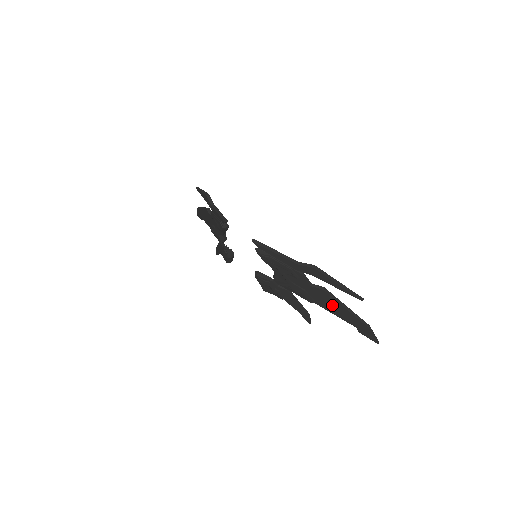
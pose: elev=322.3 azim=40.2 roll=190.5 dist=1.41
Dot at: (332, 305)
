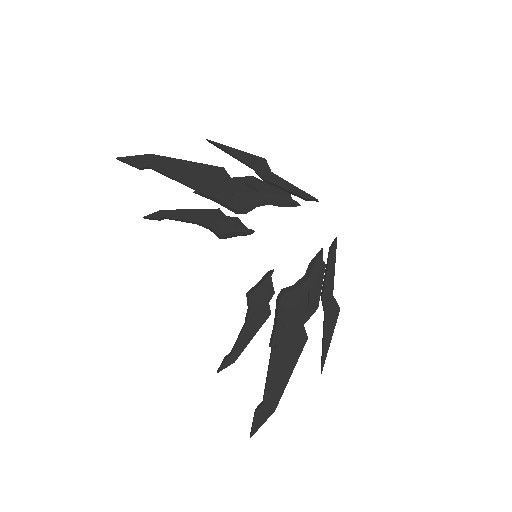
Dot at: (285, 361)
